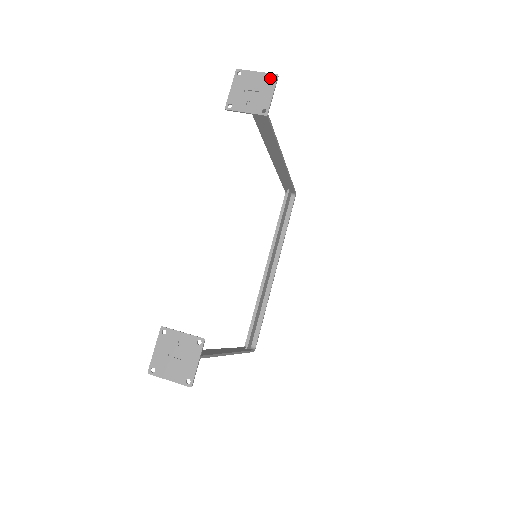
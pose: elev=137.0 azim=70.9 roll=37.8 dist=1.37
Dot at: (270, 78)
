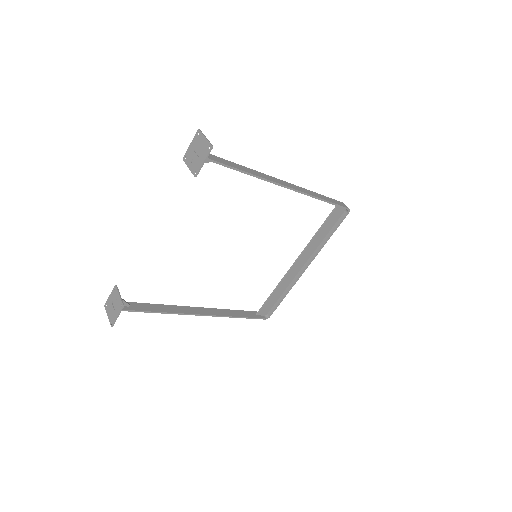
Dot at: (208, 147)
